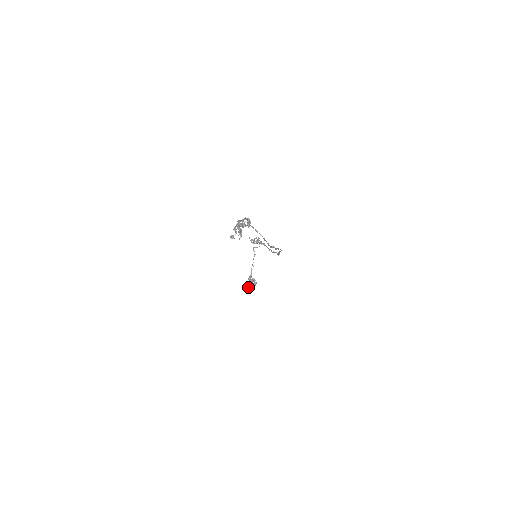
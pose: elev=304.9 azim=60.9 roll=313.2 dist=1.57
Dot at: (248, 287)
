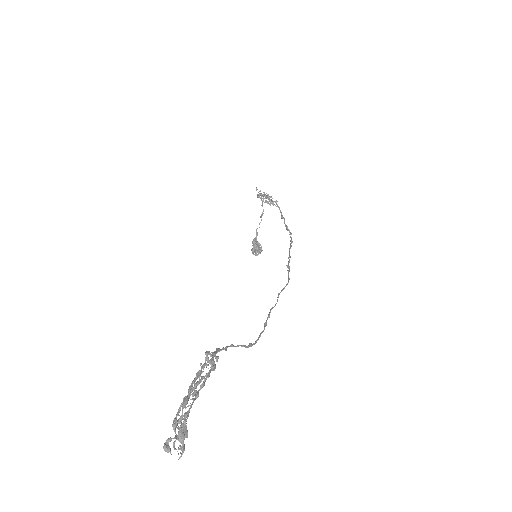
Dot at: occluded
